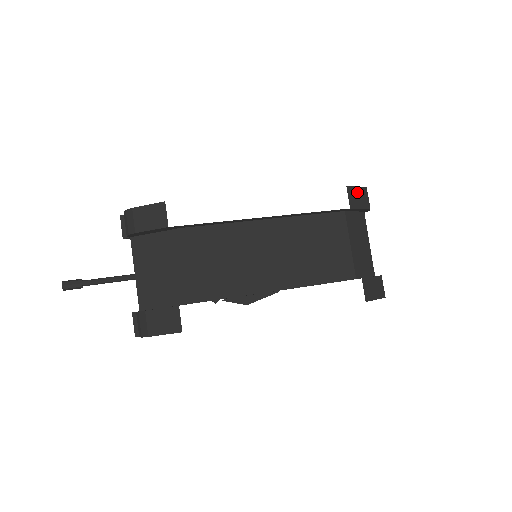
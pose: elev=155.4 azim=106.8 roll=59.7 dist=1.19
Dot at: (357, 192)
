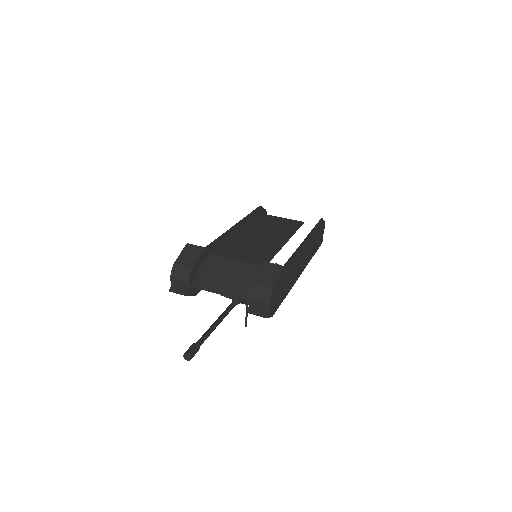
Dot at: occluded
